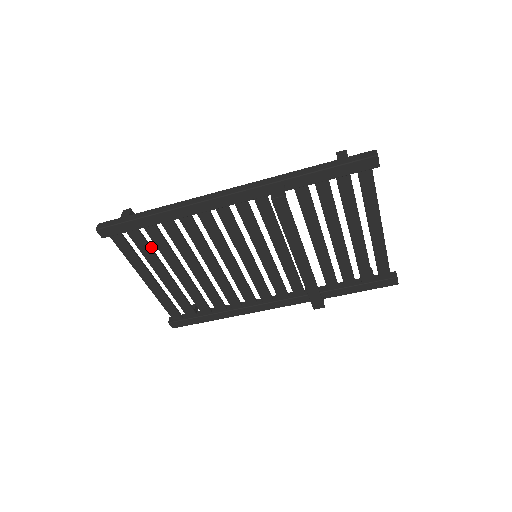
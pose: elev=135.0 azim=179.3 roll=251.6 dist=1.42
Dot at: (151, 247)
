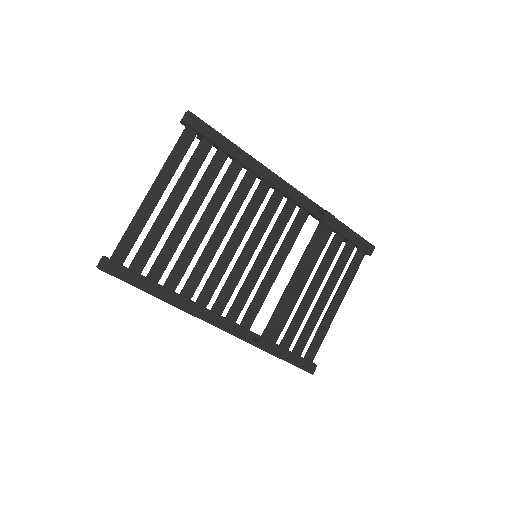
Dot at: (198, 170)
